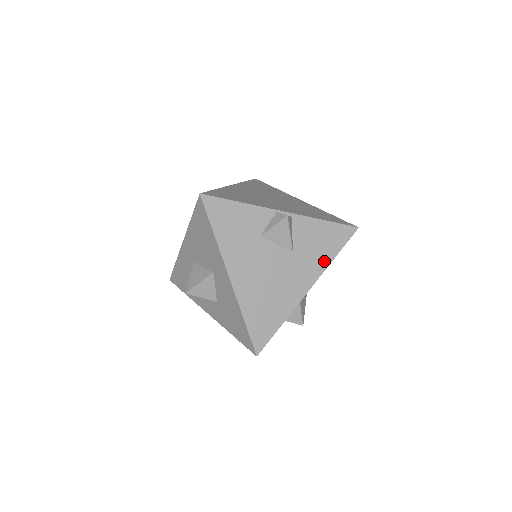
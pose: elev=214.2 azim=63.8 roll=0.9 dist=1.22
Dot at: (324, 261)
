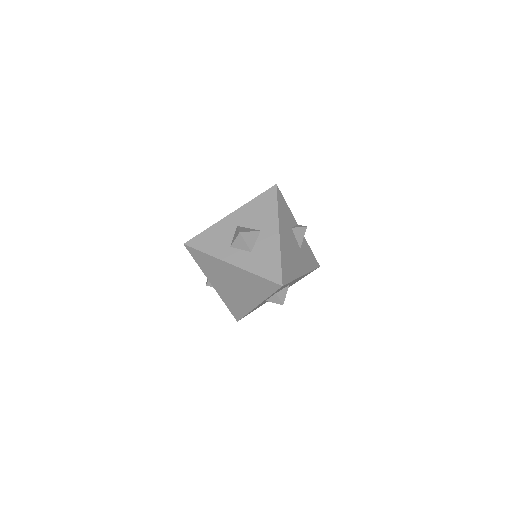
Dot at: (309, 267)
